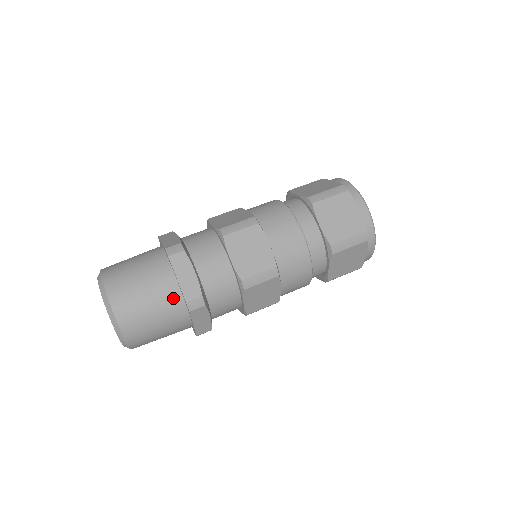
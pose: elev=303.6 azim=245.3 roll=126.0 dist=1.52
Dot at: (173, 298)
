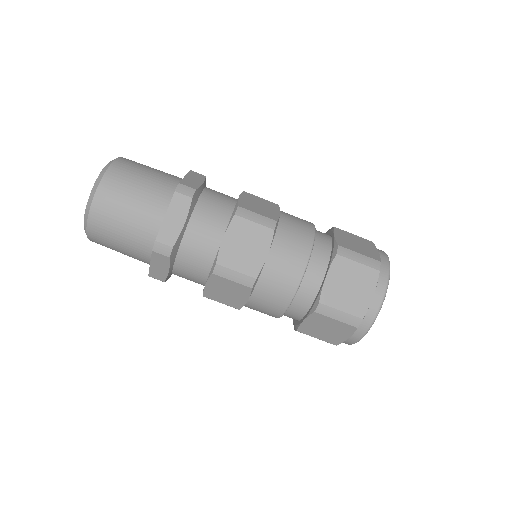
Dot at: (143, 261)
